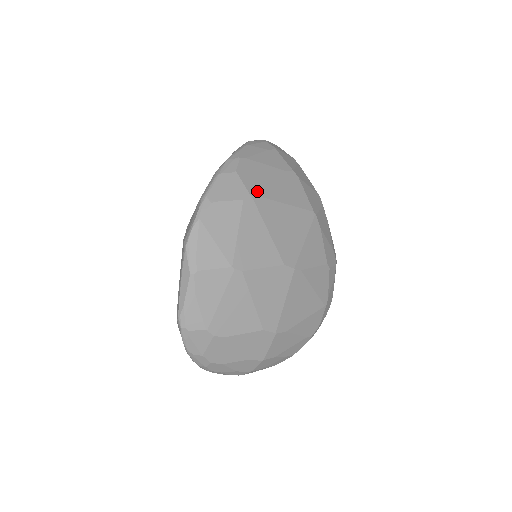
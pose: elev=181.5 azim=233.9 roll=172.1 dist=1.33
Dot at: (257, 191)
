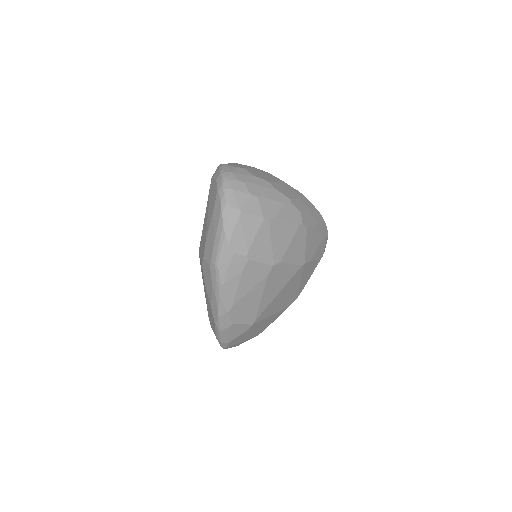
Dot at: (255, 317)
